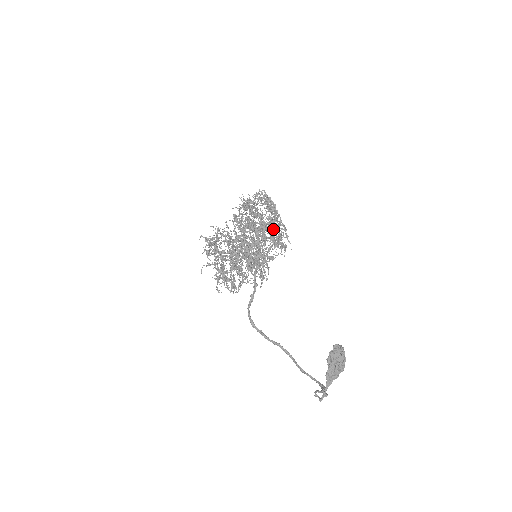
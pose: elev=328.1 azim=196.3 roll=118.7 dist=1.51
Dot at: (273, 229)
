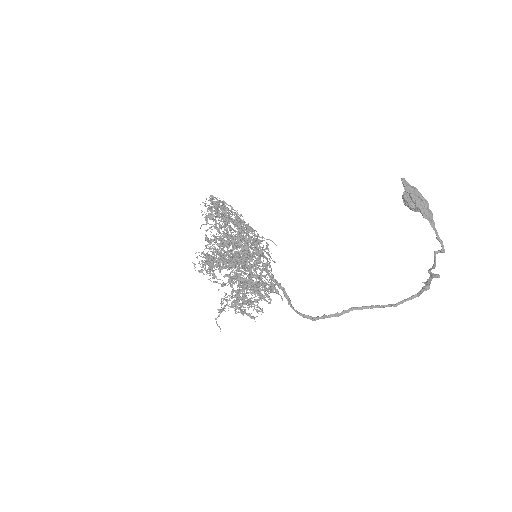
Dot at: (248, 227)
